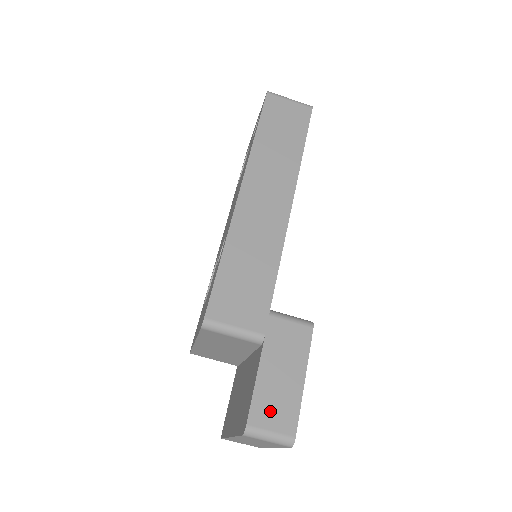
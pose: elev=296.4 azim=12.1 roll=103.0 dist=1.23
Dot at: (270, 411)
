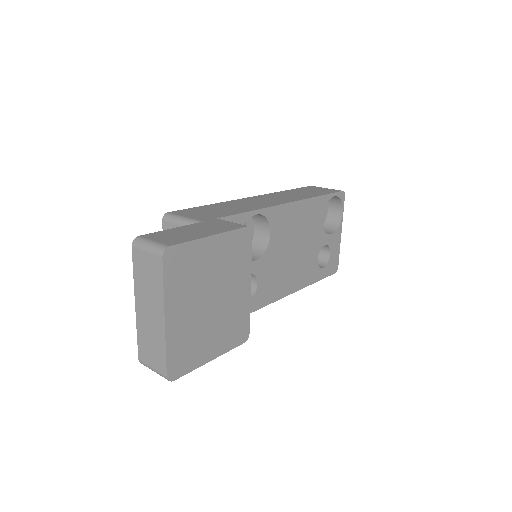
Dot at: (165, 236)
